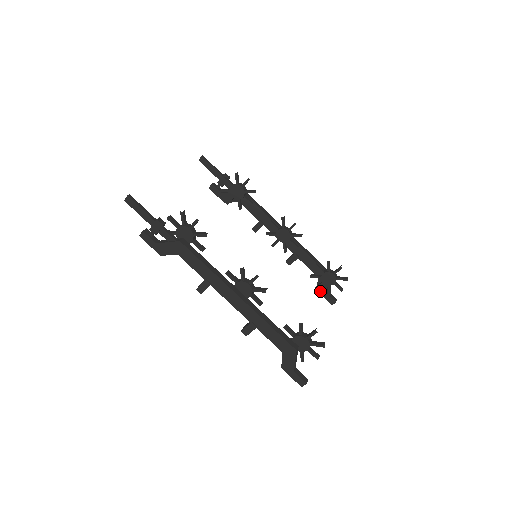
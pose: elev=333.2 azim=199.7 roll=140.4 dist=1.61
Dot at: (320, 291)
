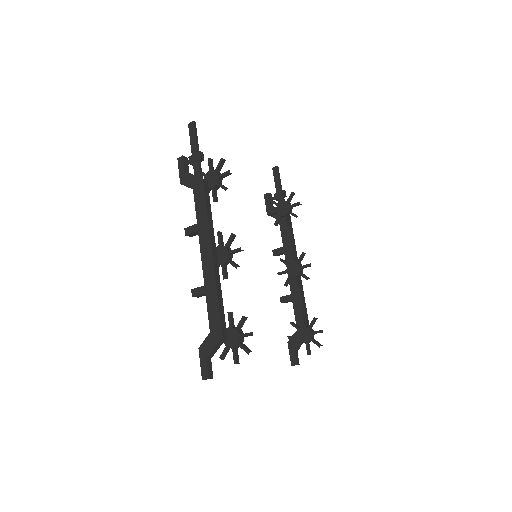
Dot at: (290, 345)
